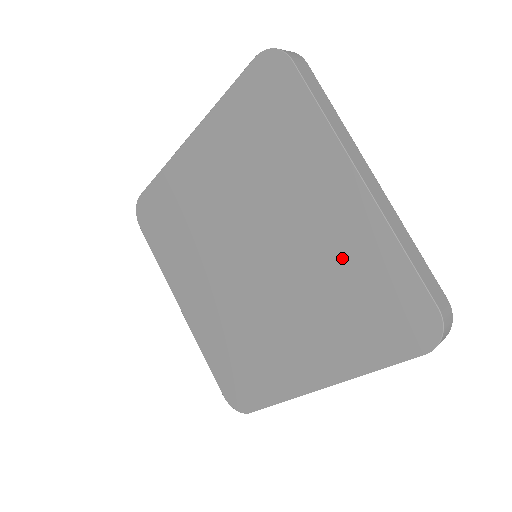
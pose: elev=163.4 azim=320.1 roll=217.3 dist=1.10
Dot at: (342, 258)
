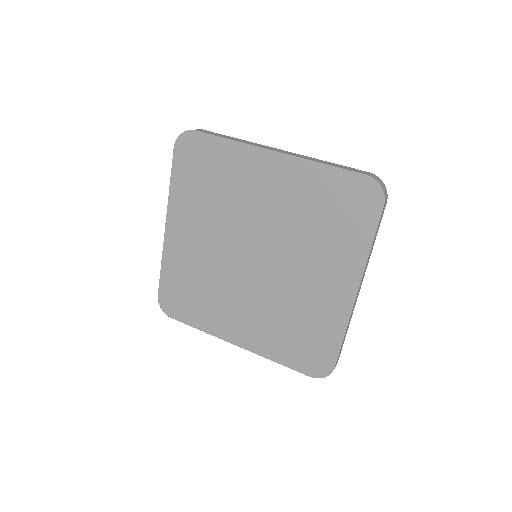
Dot at: (300, 202)
